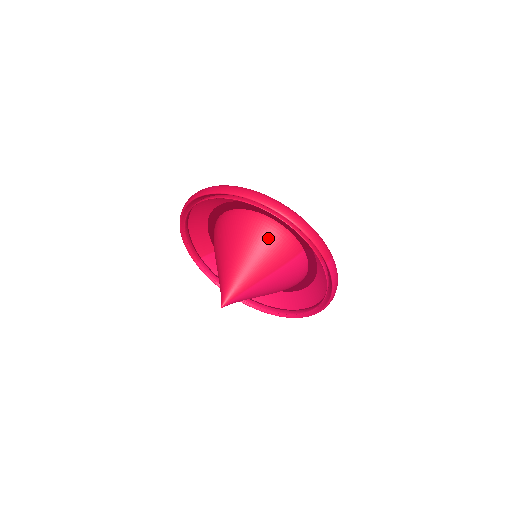
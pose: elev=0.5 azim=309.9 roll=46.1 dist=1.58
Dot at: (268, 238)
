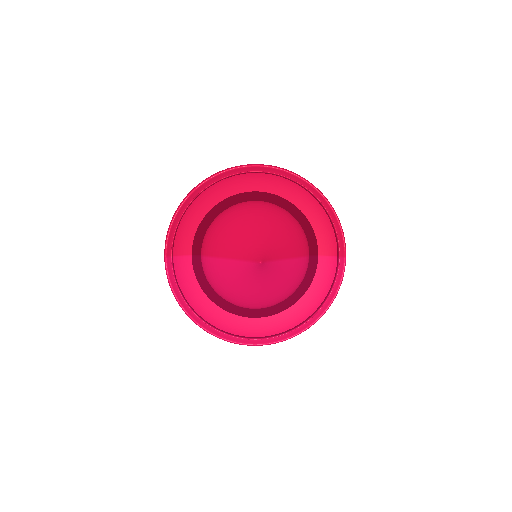
Dot at: (294, 226)
